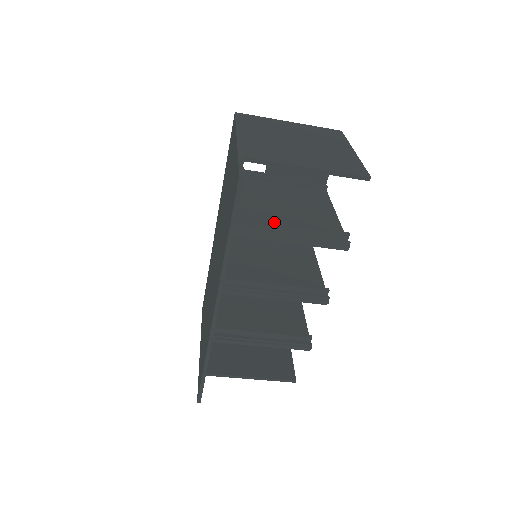
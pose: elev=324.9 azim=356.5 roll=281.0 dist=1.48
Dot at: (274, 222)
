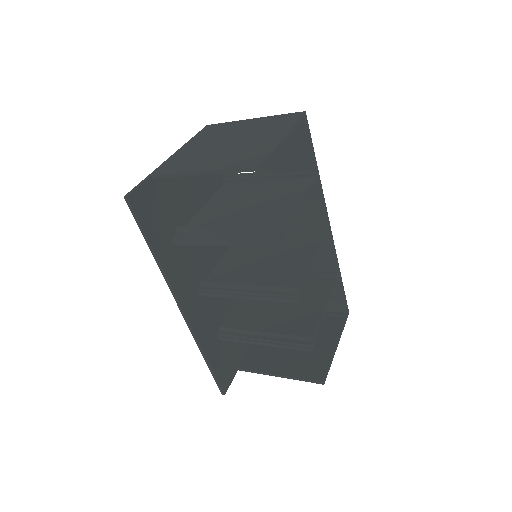
Dot at: occluded
